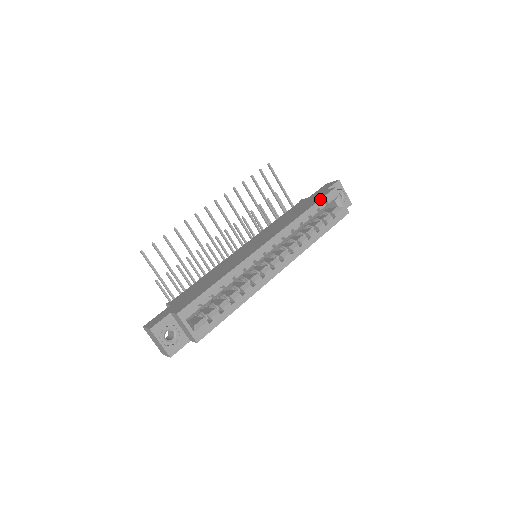
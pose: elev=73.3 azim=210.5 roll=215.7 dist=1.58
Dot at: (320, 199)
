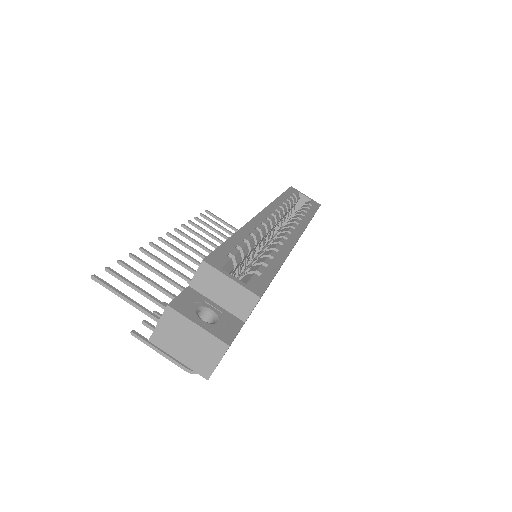
Dot at: (285, 191)
